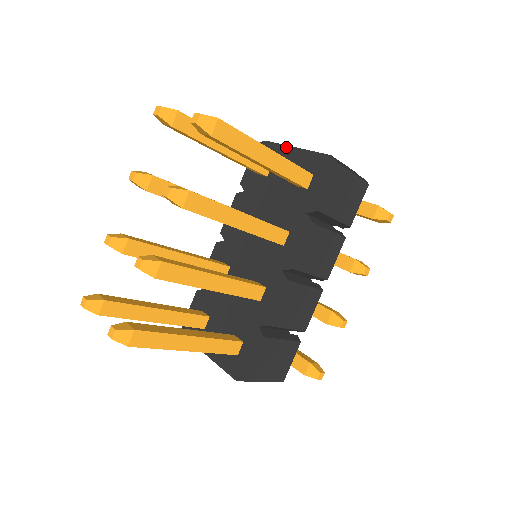
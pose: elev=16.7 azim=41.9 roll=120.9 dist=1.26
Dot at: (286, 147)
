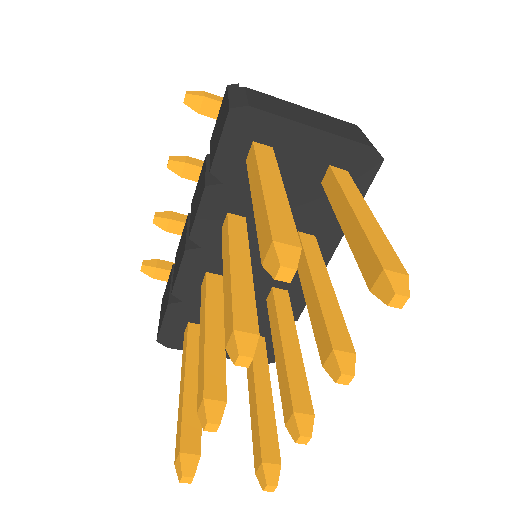
Dot at: (296, 125)
